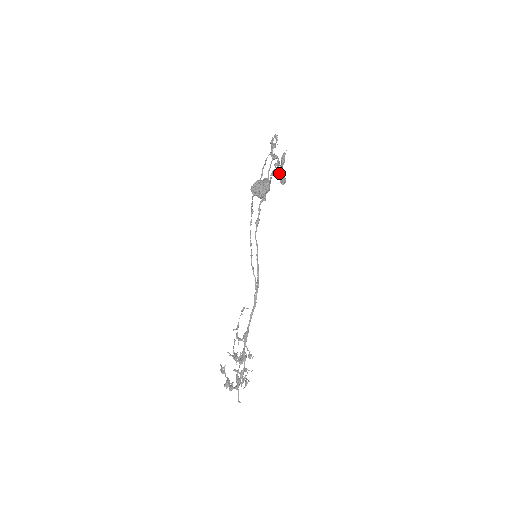
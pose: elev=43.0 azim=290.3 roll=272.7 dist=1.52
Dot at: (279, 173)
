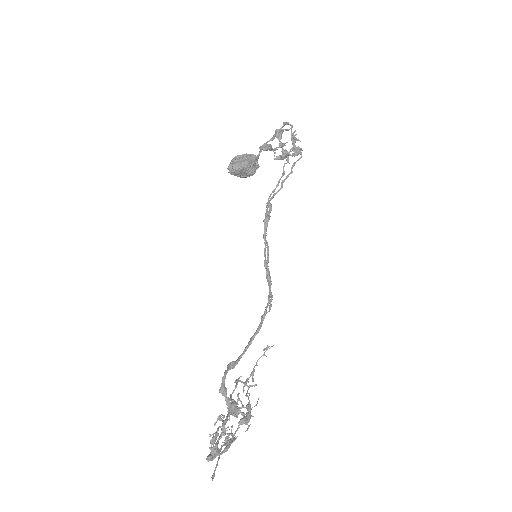
Dot at: (274, 149)
